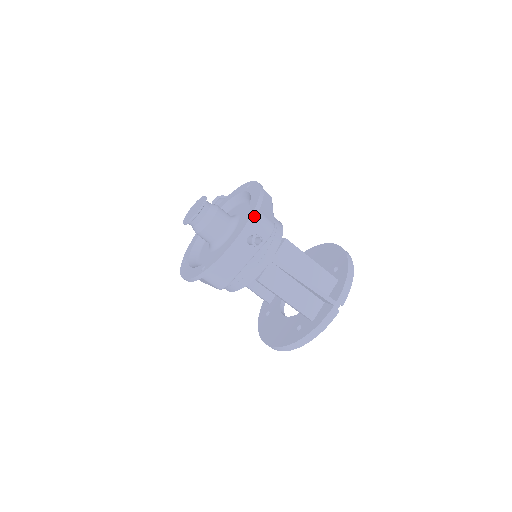
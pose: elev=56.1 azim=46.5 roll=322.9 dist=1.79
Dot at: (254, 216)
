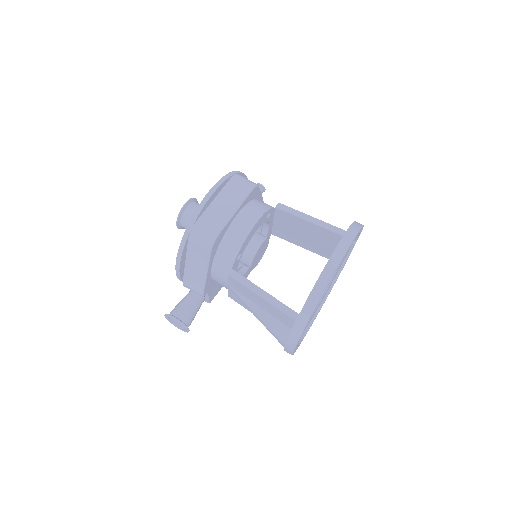
Dot at: occluded
